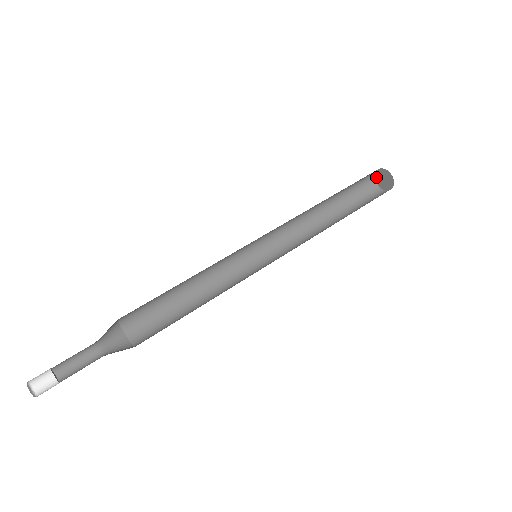
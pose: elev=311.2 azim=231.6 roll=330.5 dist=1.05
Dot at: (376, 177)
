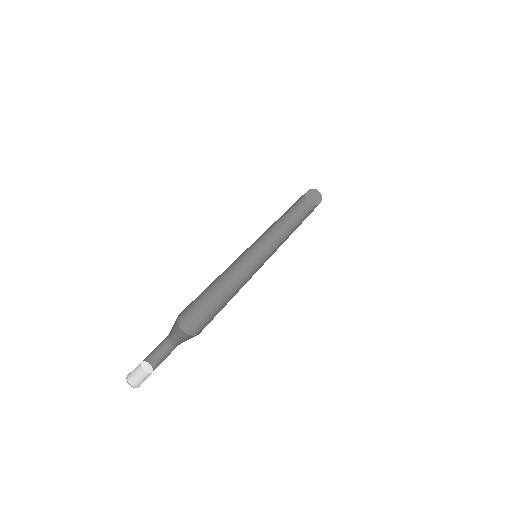
Dot at: (307, 198)
